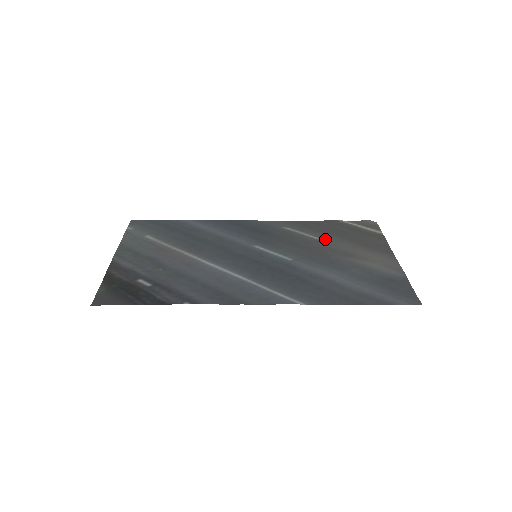
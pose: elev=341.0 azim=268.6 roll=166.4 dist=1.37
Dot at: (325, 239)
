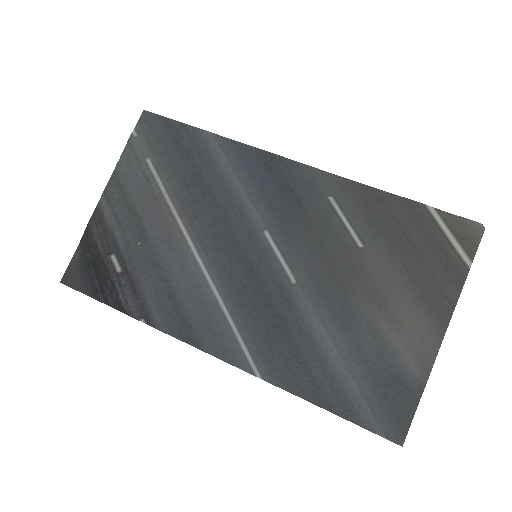
Dot at: (369, 251)
